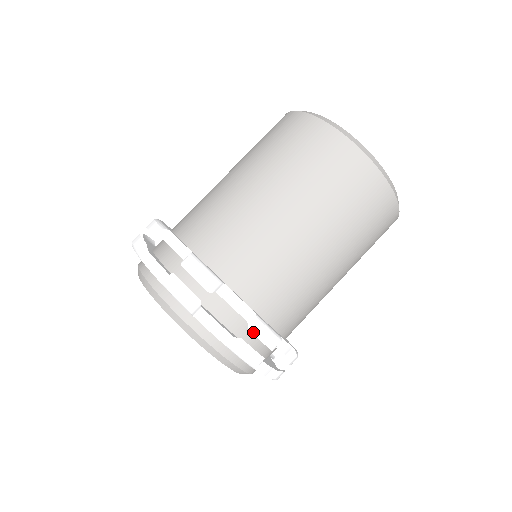
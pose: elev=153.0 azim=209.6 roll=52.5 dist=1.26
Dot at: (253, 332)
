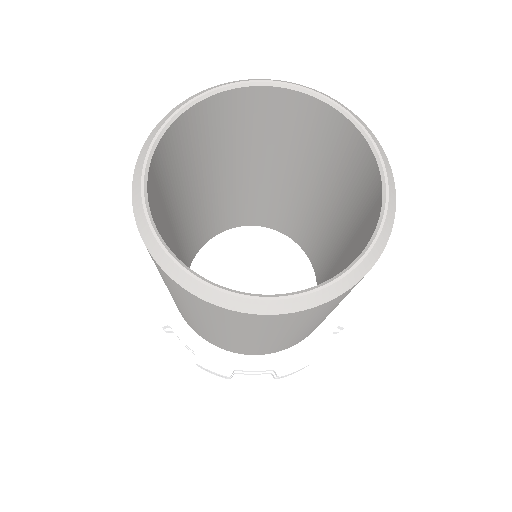
Dot at: occluded
